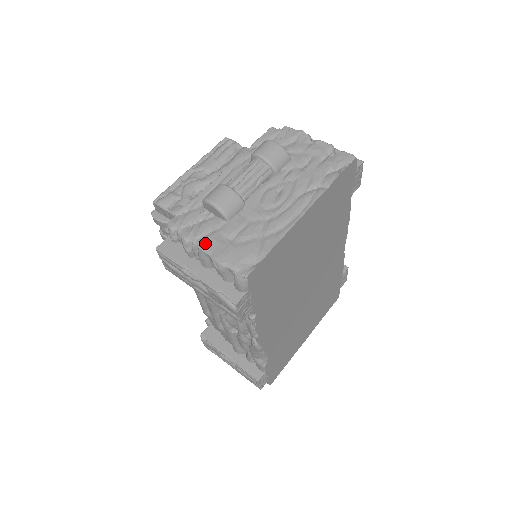
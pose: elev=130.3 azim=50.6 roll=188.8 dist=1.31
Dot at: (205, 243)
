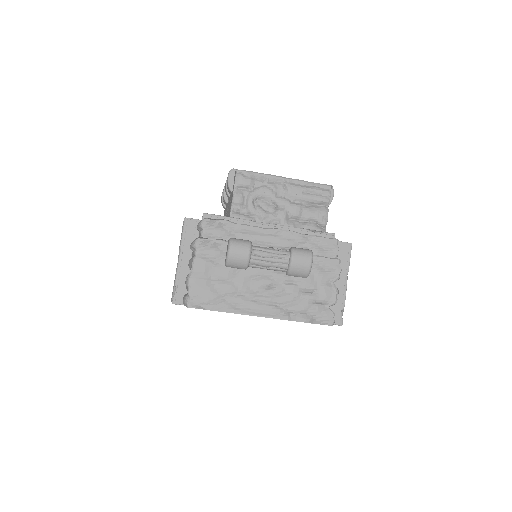
Dot at: (199, 261)
